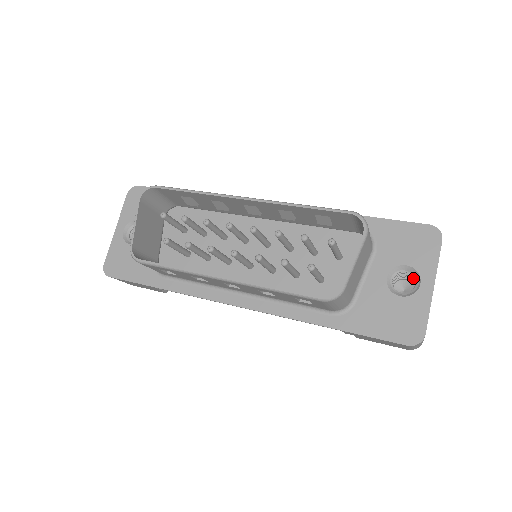
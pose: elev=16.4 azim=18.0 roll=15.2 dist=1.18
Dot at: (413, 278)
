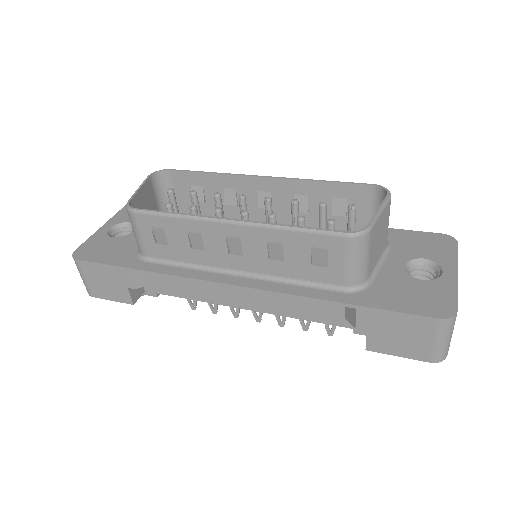
Dot at: (431, 278)
